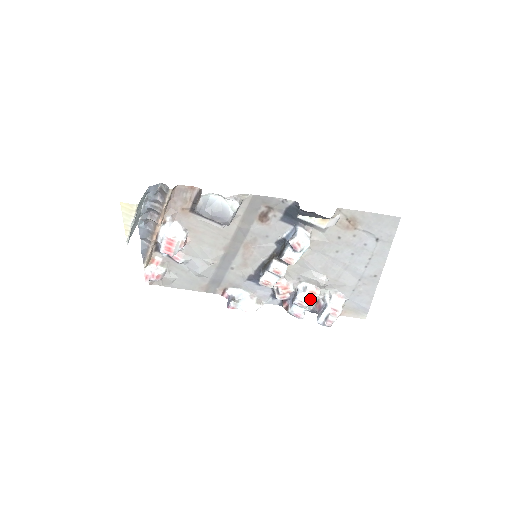
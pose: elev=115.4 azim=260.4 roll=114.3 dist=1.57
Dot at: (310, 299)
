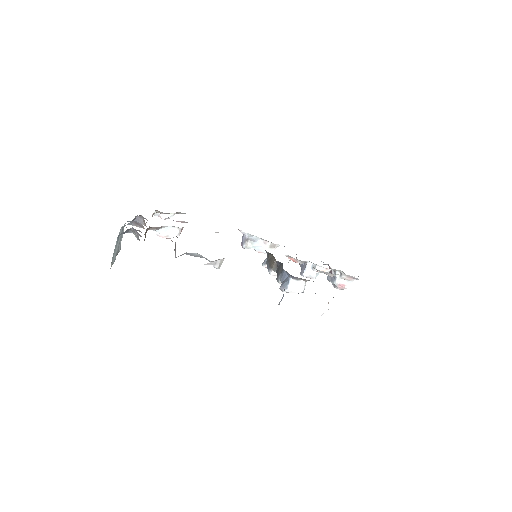
Dot at: occluded
